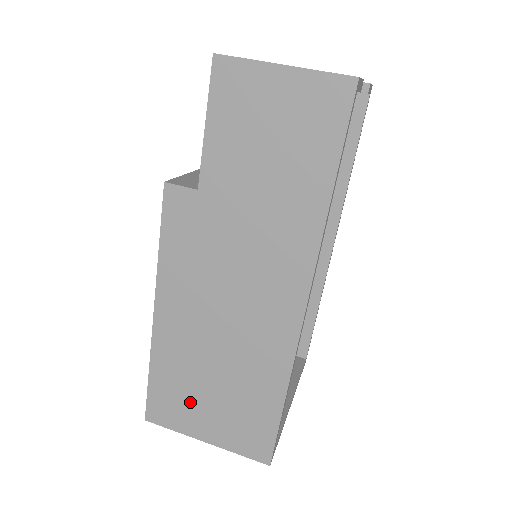
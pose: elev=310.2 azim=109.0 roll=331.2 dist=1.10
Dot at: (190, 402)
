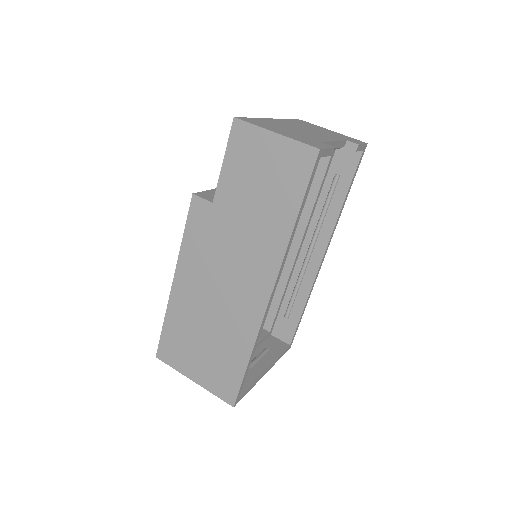
Dot at: (187, 349)
